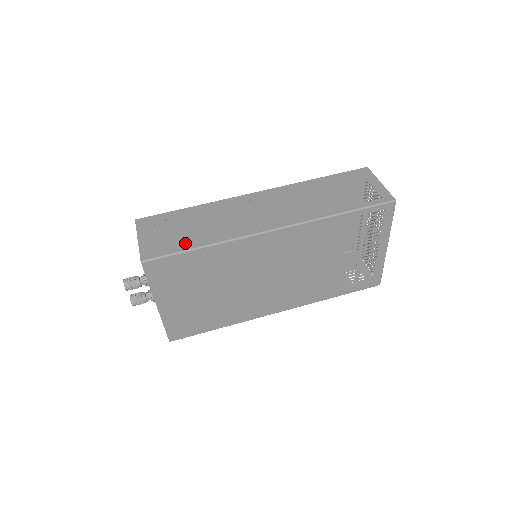
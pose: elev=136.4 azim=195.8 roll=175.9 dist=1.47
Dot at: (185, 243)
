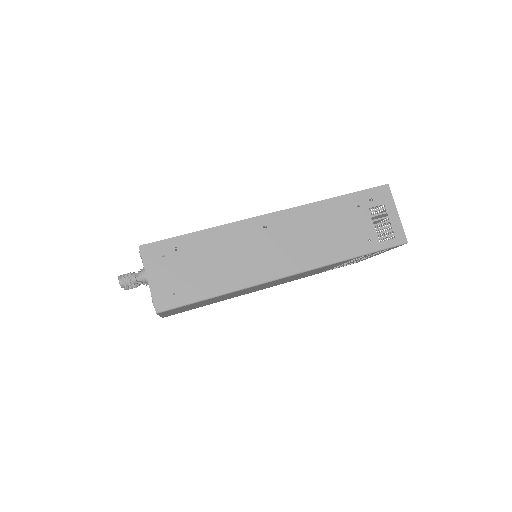
Dot at: (200, 289)
